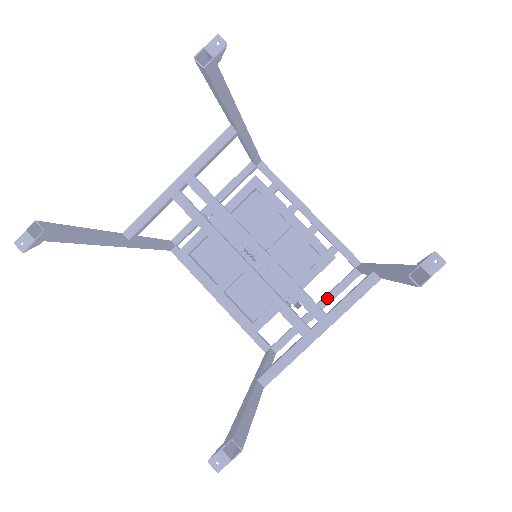
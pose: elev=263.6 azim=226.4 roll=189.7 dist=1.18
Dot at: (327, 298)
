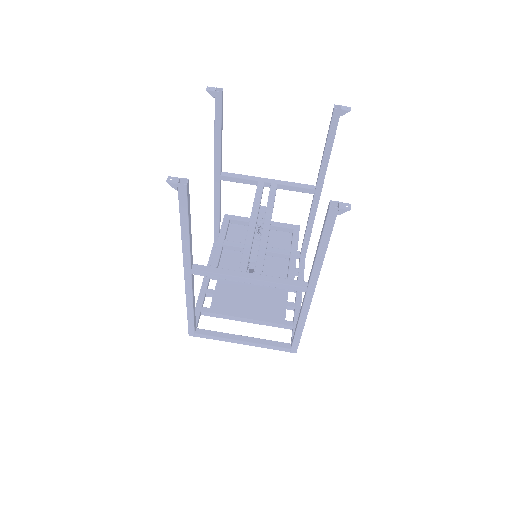
Dot at: (258, 339)
